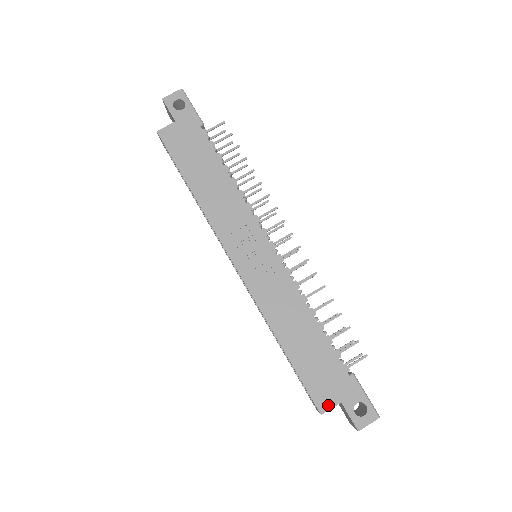
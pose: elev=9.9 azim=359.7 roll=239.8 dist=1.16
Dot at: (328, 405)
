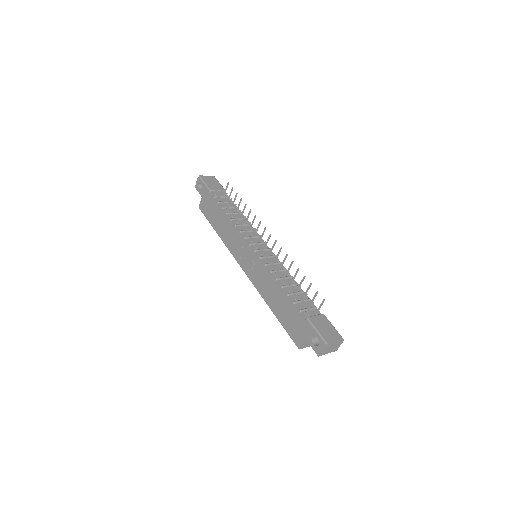
Dot at: (300, 342)
